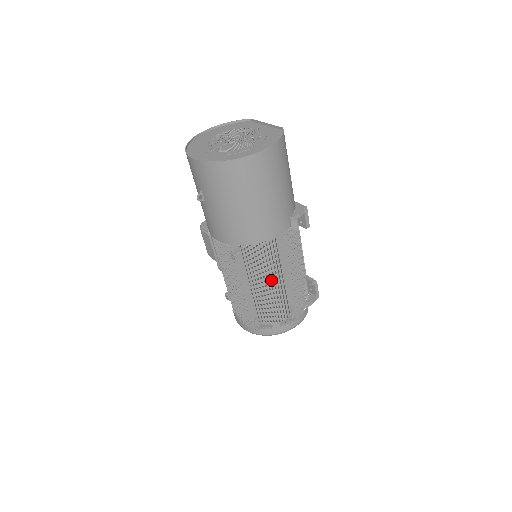
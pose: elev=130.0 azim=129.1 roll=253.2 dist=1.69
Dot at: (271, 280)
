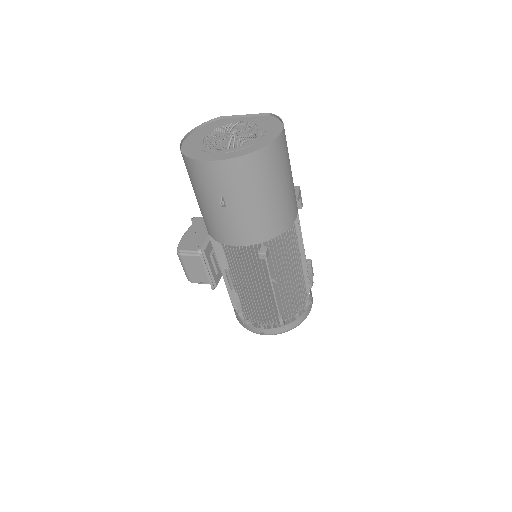
Dot at: (295, 267)
